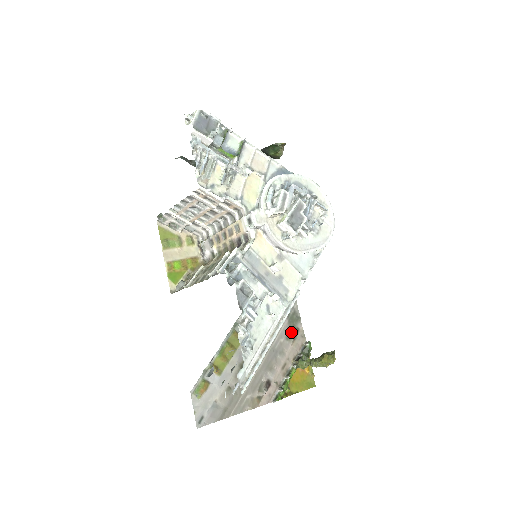
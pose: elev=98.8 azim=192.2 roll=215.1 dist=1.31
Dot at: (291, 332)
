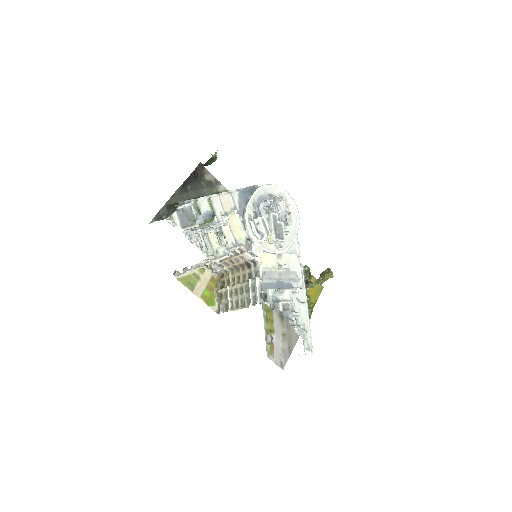
Dot at: occluded
